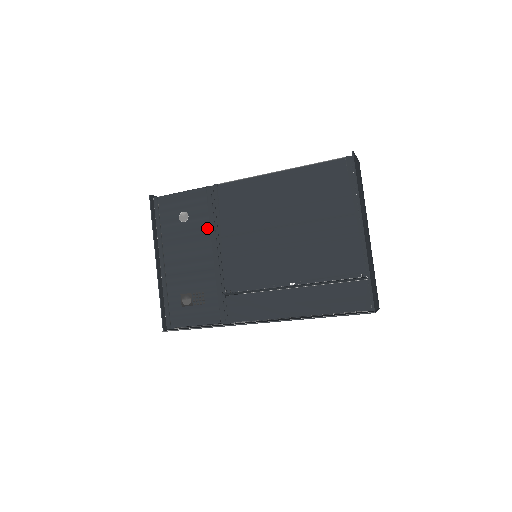
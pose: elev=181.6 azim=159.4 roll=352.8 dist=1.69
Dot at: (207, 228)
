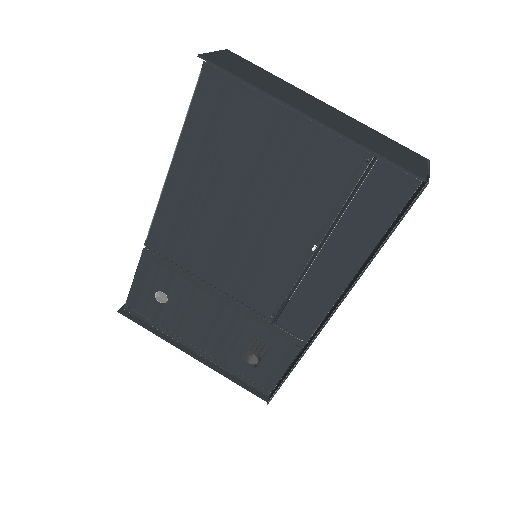
Dot at: (188, 285)
